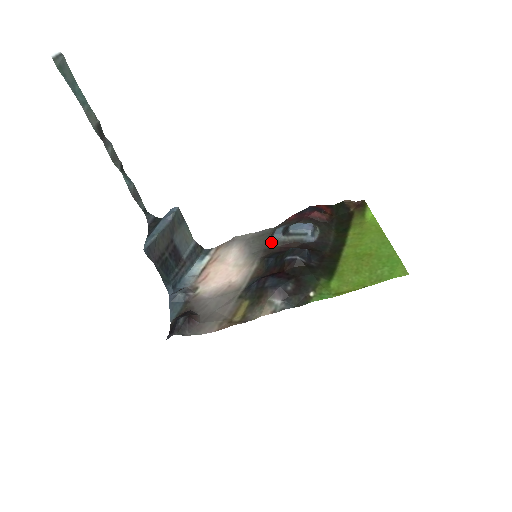
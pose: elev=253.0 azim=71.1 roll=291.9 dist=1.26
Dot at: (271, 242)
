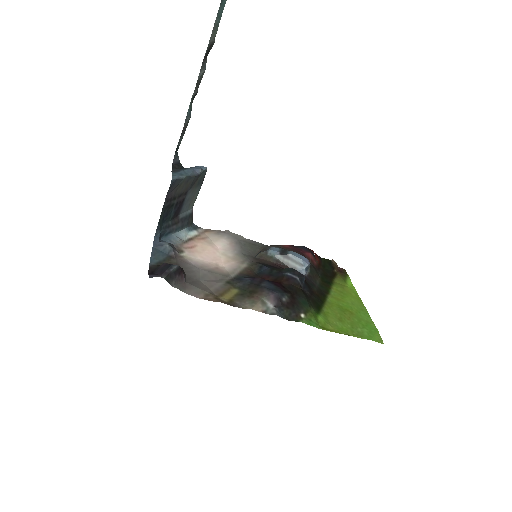
Dot at: (264, 254)
